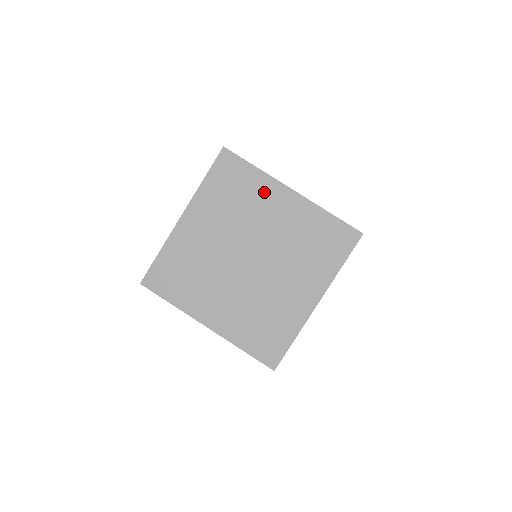
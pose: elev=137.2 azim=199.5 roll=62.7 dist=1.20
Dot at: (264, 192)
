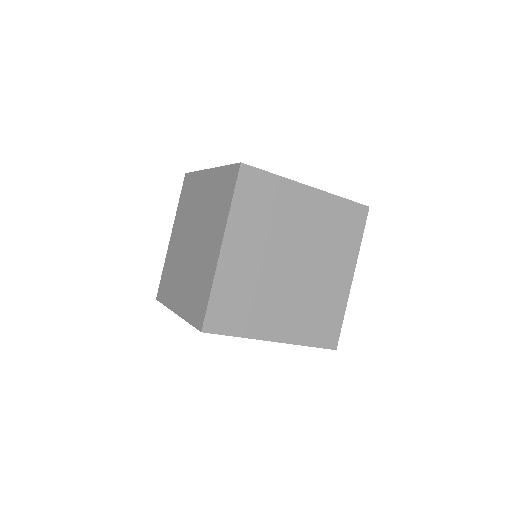
Dot at: (198, 185)
